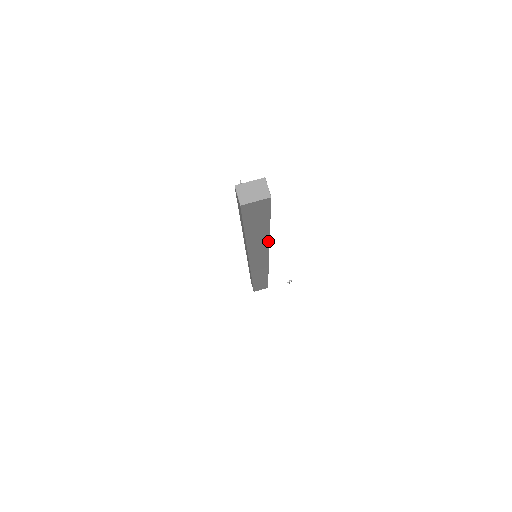
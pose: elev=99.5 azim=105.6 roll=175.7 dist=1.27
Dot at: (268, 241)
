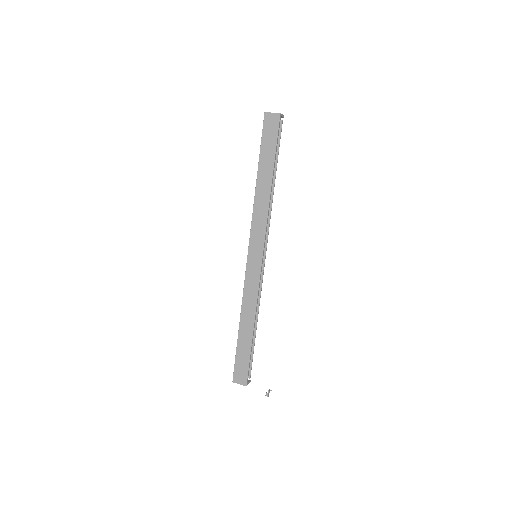
Dot at: (269, 201)
